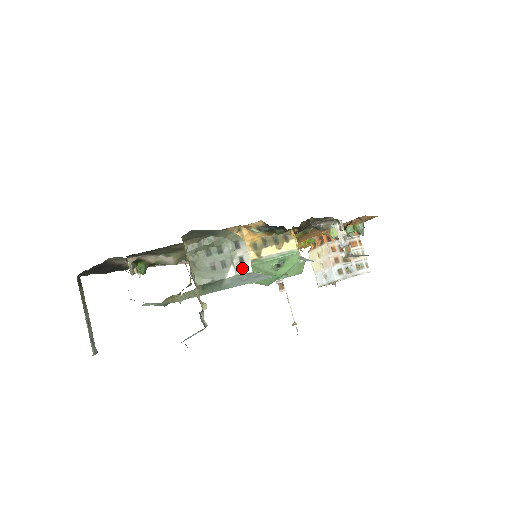
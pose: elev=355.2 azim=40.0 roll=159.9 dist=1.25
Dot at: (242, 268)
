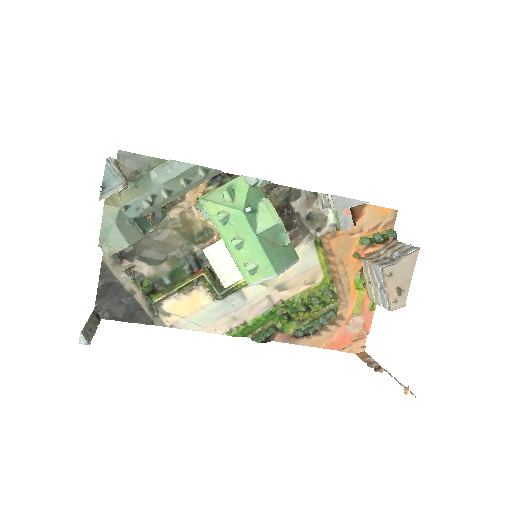
Dot at: (164, 164)
